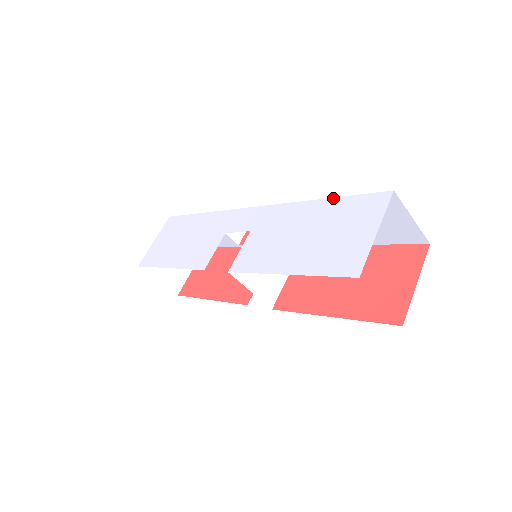
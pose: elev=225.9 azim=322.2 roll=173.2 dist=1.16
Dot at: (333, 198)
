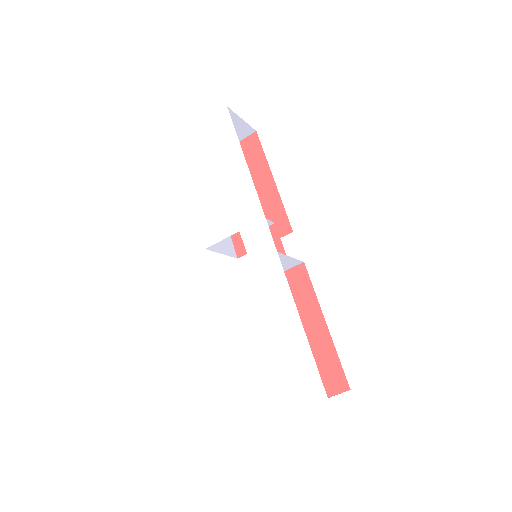
Dot at: (305, 337)
